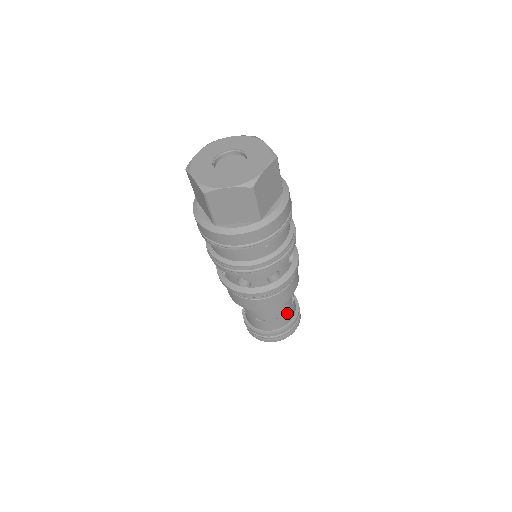
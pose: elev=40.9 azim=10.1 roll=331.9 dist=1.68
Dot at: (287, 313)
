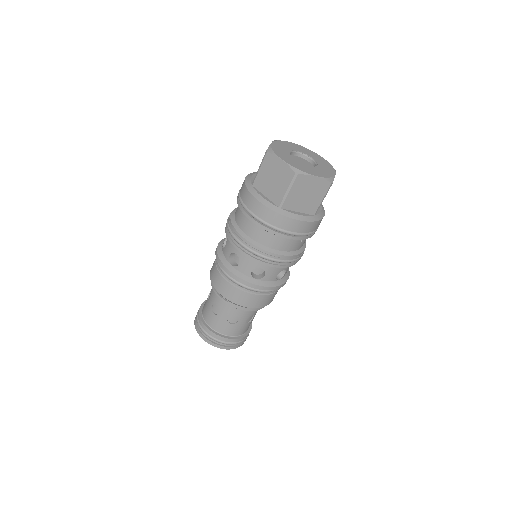
Dot at: (252, 320)
